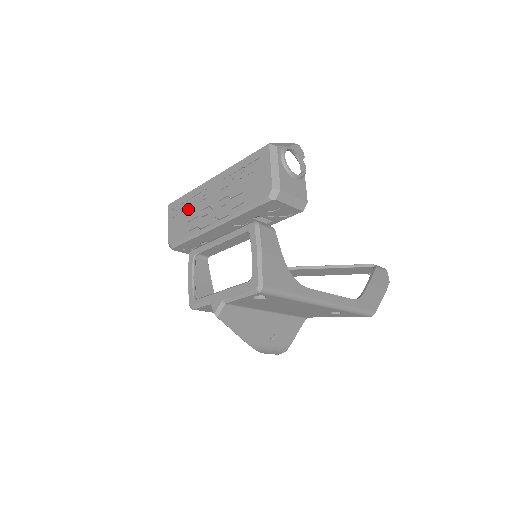
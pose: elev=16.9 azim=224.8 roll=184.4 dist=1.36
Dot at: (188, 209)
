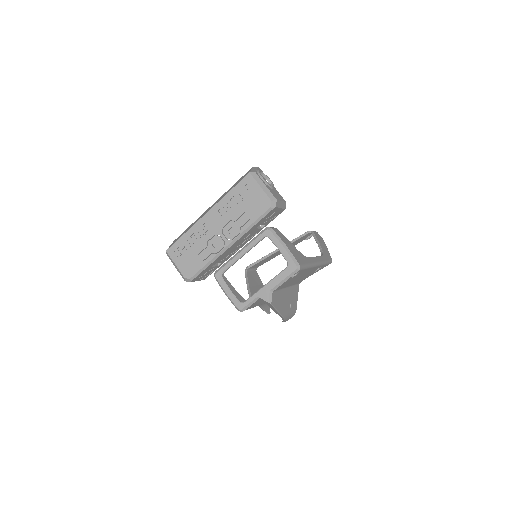
Dot at: (192, 245)
